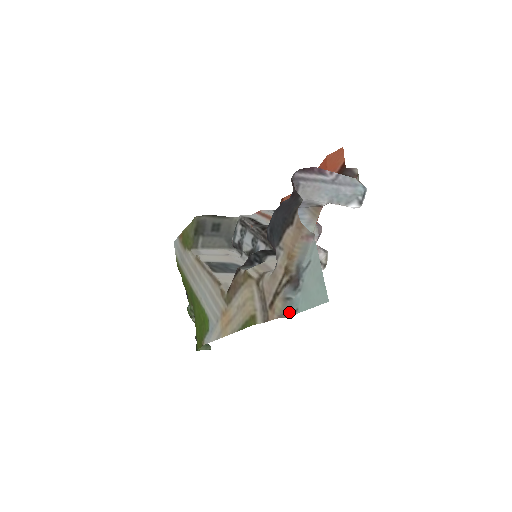
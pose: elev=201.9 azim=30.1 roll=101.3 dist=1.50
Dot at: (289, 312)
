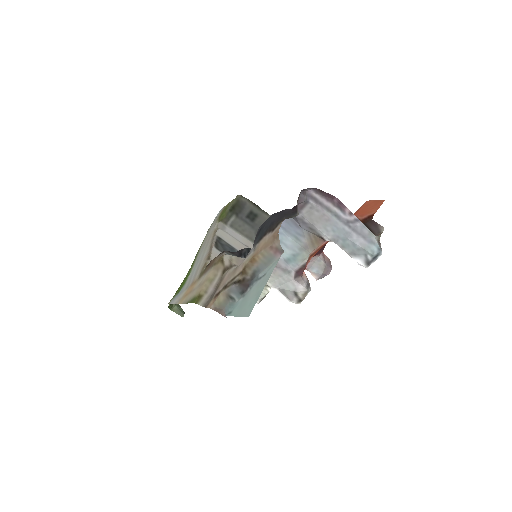
Dot at: (226, 311)
